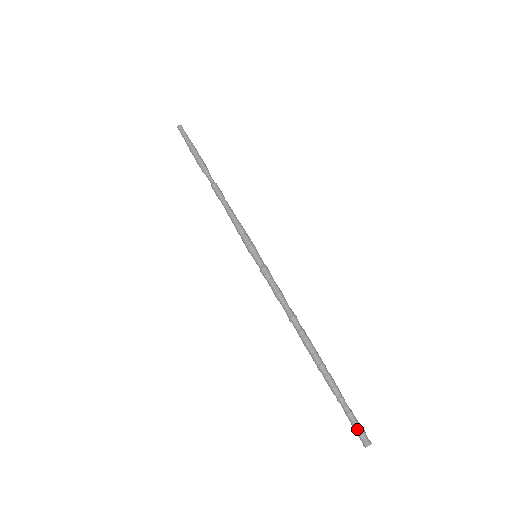
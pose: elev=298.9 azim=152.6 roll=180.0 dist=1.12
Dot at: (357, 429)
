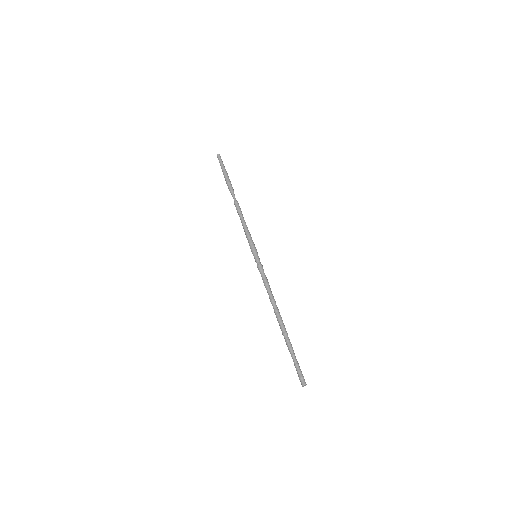
Dot at: (299, 375)
